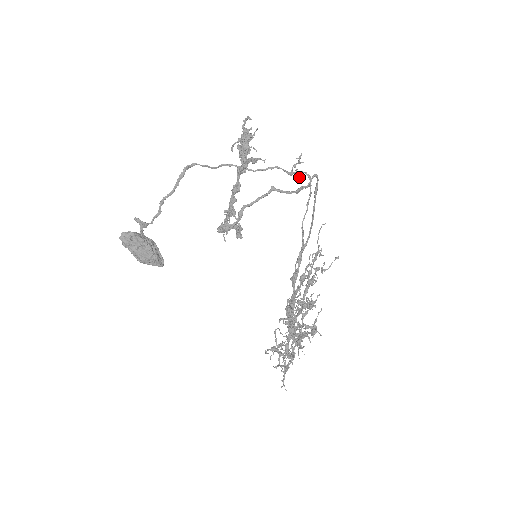
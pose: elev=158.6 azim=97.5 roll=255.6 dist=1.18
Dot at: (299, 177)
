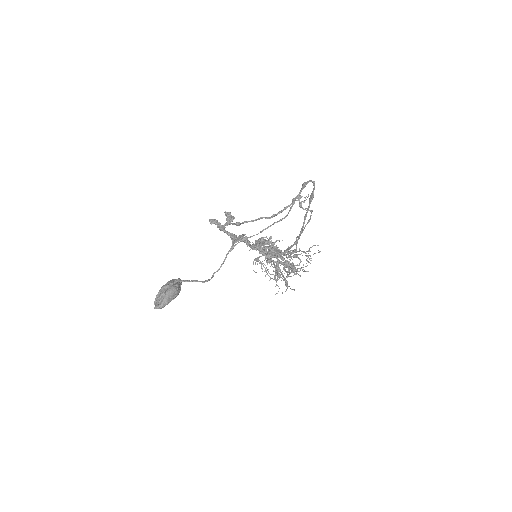
Dot at: (300, 205)
